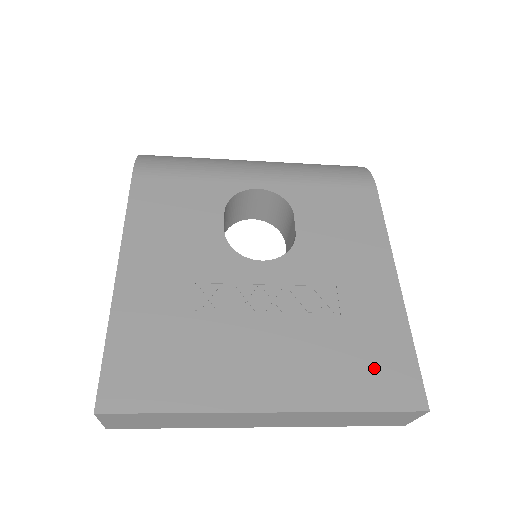
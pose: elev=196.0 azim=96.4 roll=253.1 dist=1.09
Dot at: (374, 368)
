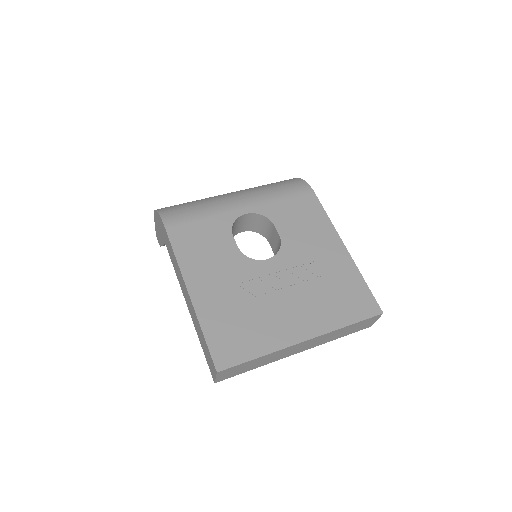
Dot at: (349, 300)
